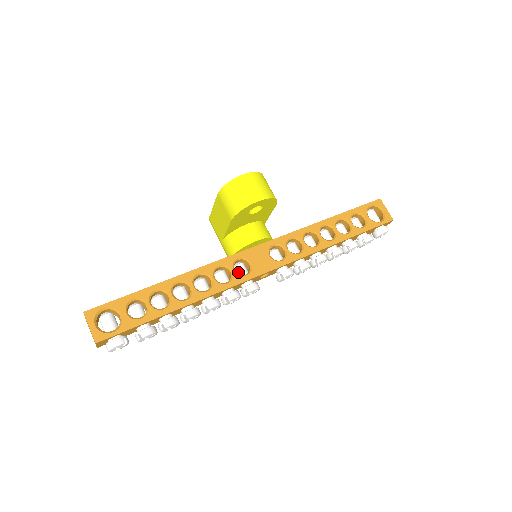
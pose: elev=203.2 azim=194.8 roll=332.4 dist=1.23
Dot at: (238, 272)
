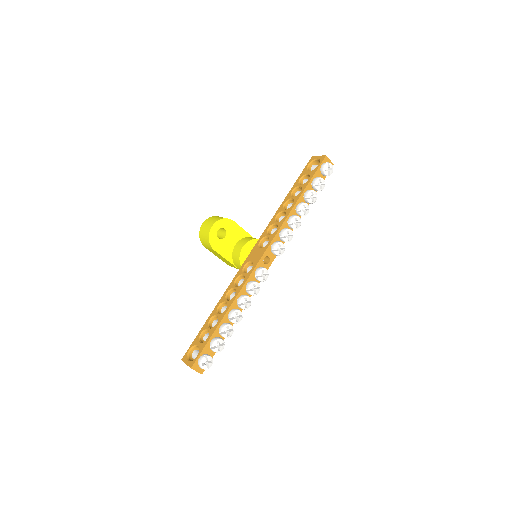
Dot at: occluded
